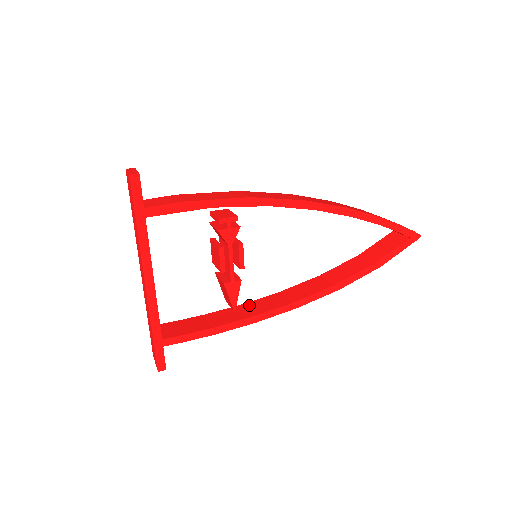
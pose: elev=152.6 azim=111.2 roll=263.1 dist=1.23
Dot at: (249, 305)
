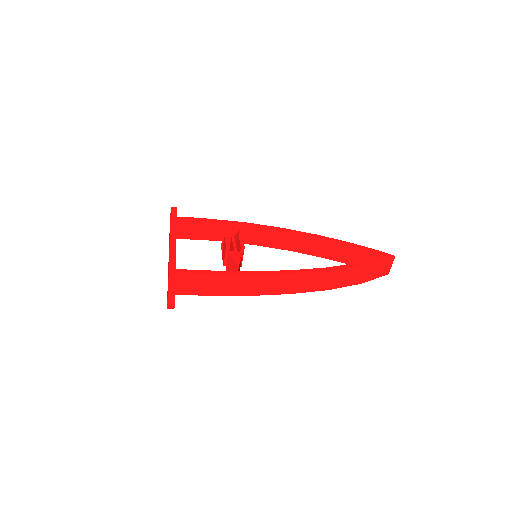
Dot at: occluded
